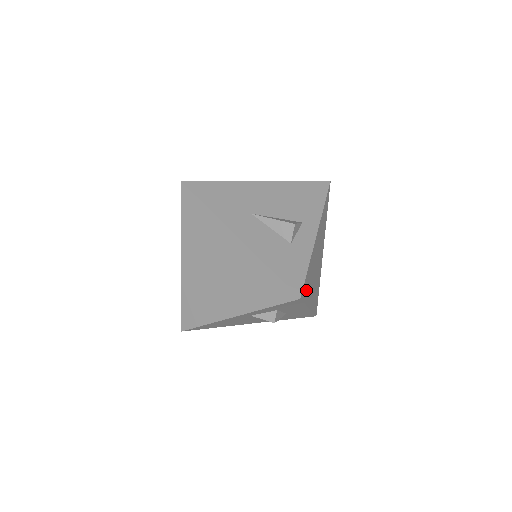
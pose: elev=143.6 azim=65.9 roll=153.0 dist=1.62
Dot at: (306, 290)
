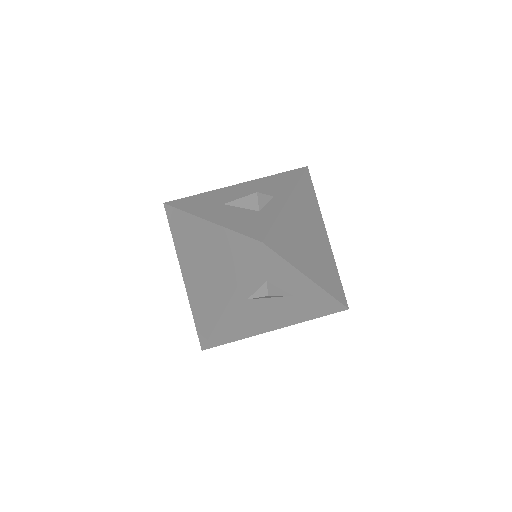
Dot at: (282, 246)
